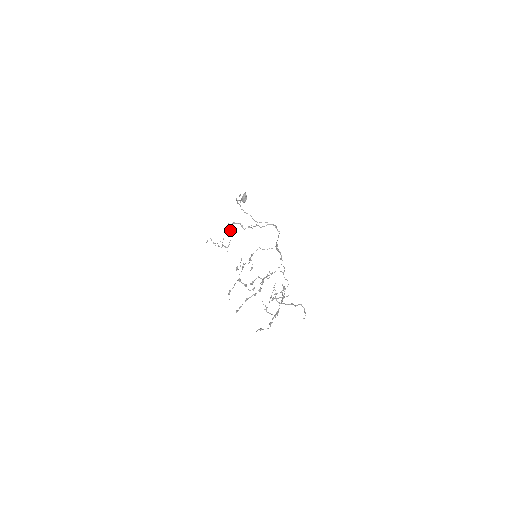
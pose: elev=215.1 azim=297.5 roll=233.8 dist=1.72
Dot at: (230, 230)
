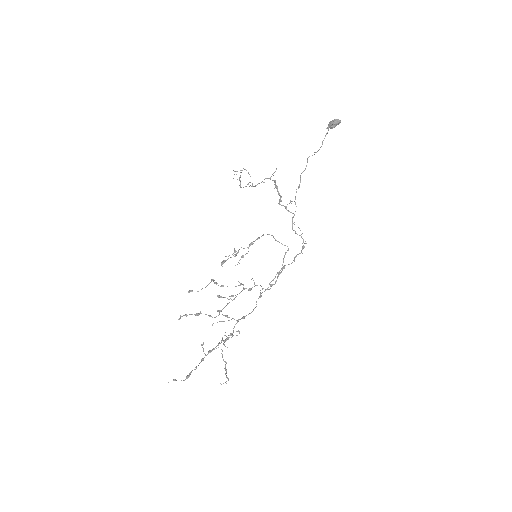
Dot at: (271, 176)
